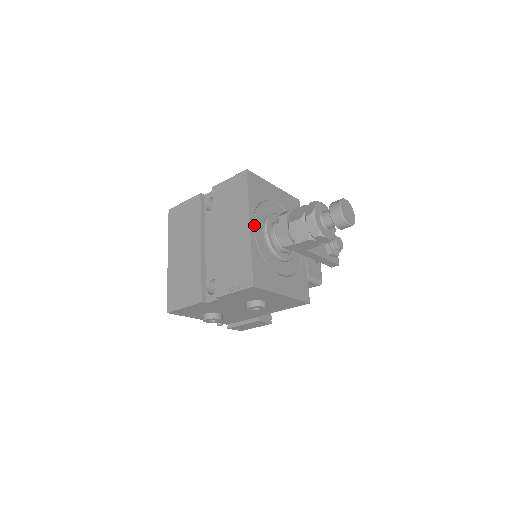
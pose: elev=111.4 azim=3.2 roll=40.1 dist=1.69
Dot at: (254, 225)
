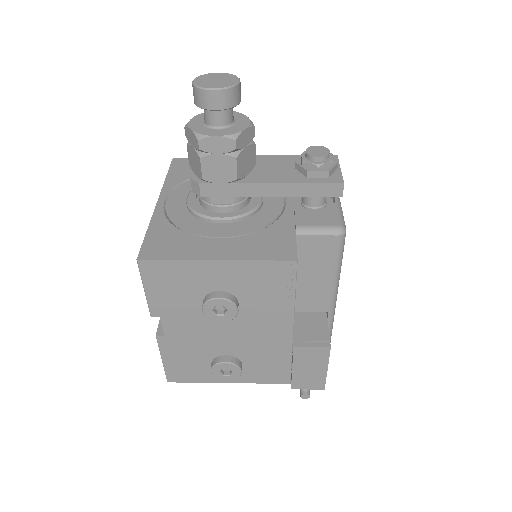
Dot at: (167, 200)
